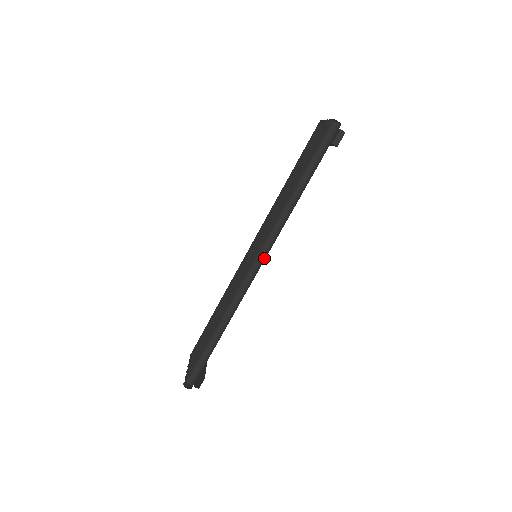
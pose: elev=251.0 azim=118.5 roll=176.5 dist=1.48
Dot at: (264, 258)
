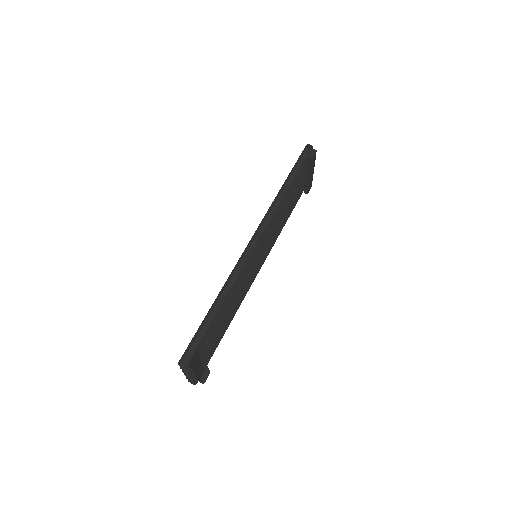
Dot at: occluded
